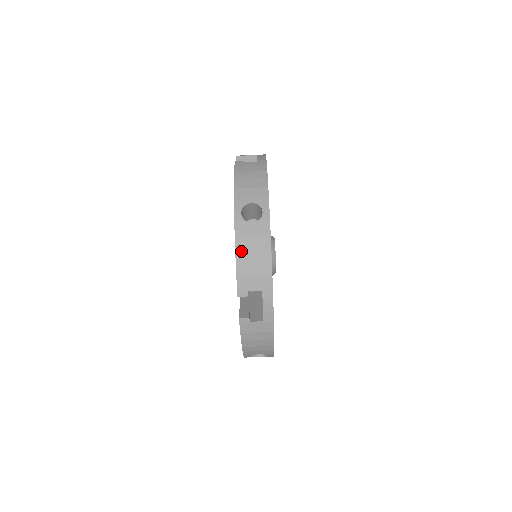
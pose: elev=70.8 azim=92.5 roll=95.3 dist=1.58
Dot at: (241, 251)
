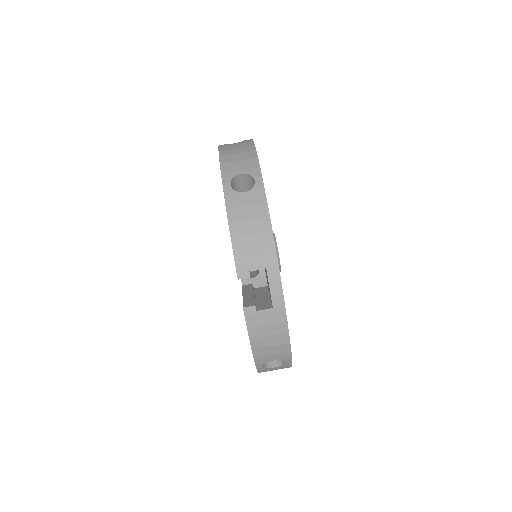
Dot at: (235, 224)
